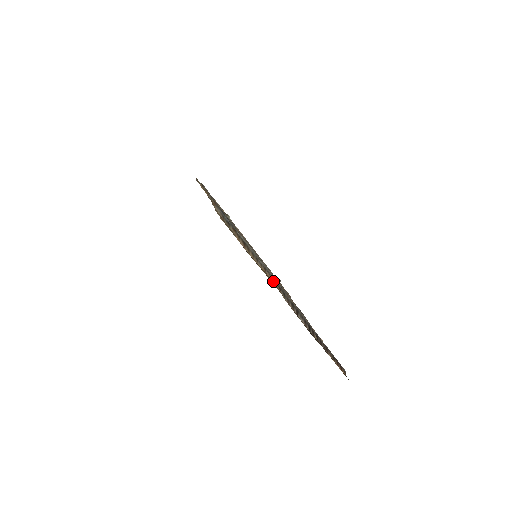
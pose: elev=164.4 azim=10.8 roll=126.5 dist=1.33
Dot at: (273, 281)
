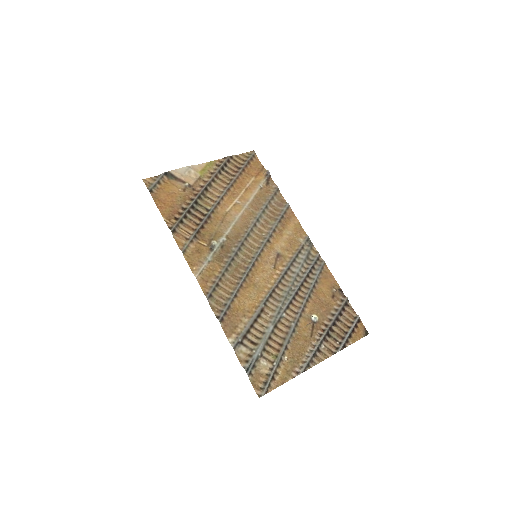
Dot at: (294, 341)
